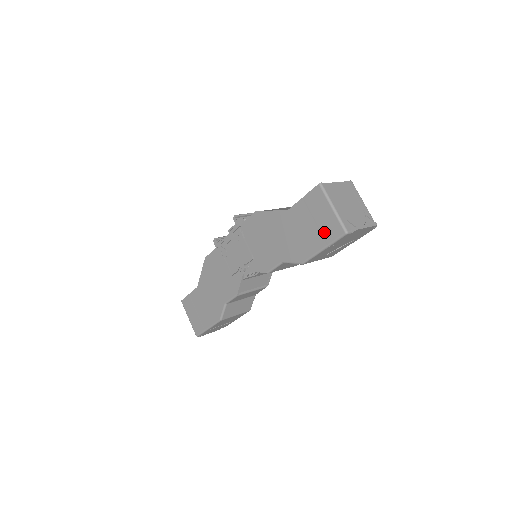
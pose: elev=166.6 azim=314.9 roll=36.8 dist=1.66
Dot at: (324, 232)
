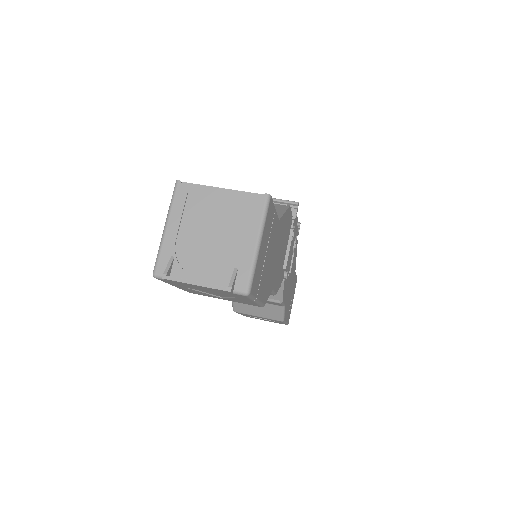
Dot at: occluded
